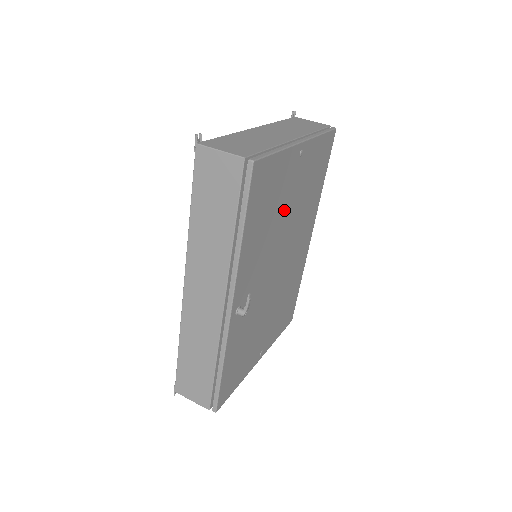
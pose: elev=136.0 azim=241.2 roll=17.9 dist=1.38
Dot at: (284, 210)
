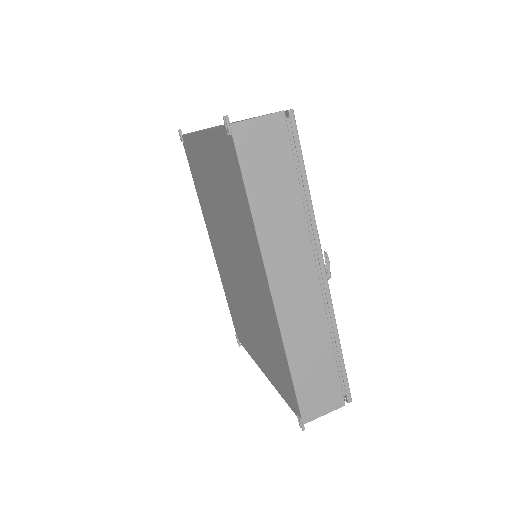
Dot at: occluded
